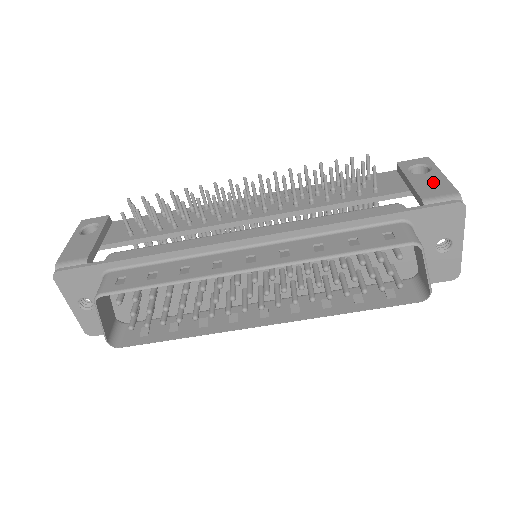
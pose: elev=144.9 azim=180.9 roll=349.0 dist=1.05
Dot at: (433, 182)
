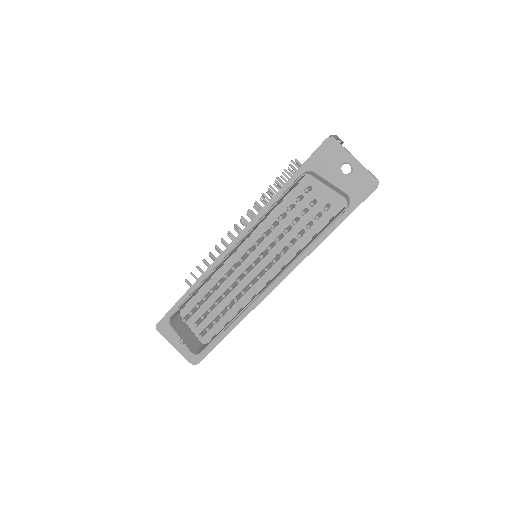
Dot at: occluded
